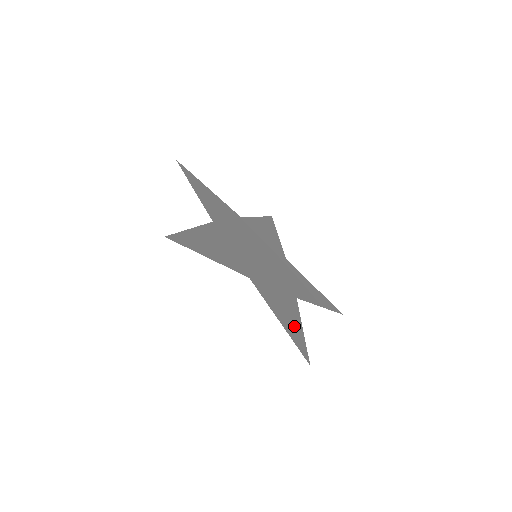
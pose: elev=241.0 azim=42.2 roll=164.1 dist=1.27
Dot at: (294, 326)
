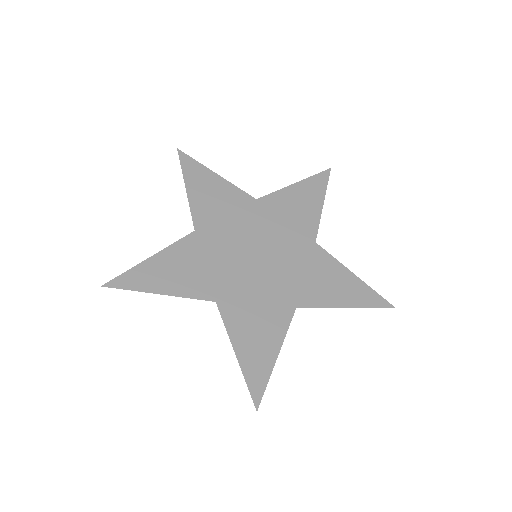
Dot at: (262, 356)
